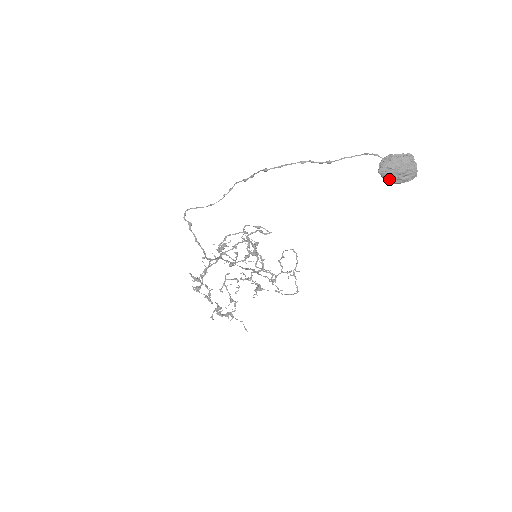
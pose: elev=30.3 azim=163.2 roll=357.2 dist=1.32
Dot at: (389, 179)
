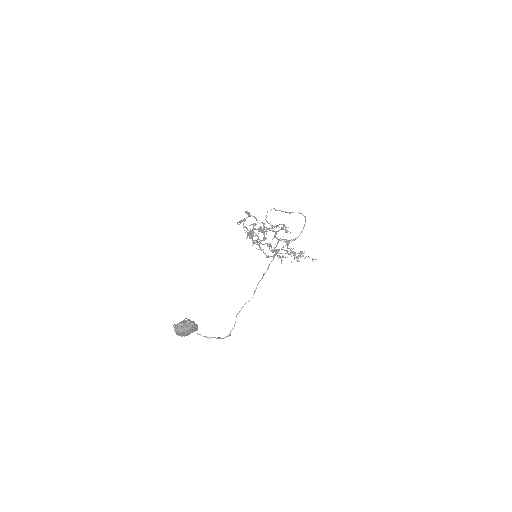
Dot at: occluded
